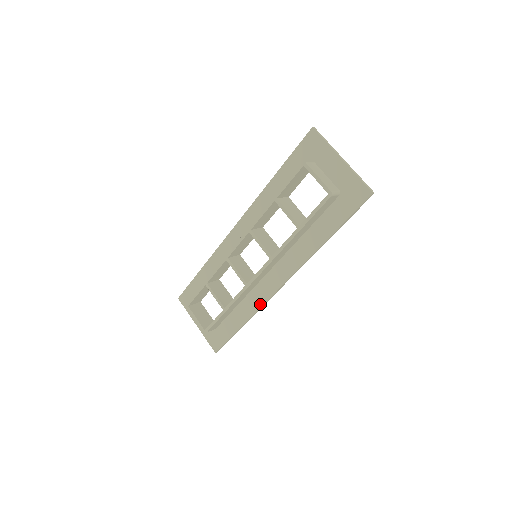
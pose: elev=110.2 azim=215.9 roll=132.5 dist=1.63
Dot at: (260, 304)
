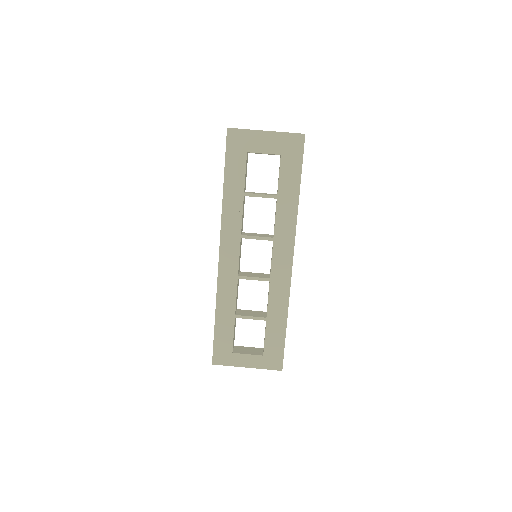
Dot at: (287, 289)
